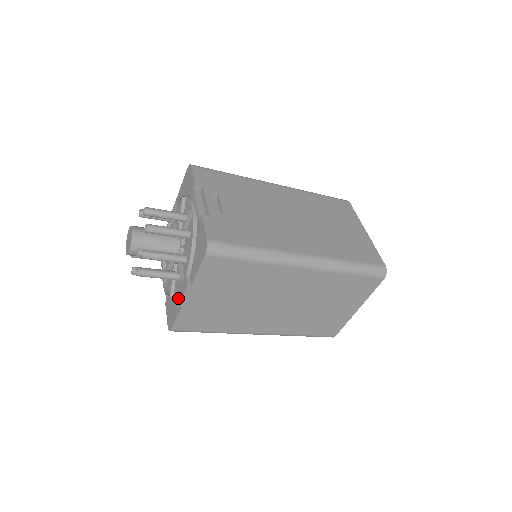
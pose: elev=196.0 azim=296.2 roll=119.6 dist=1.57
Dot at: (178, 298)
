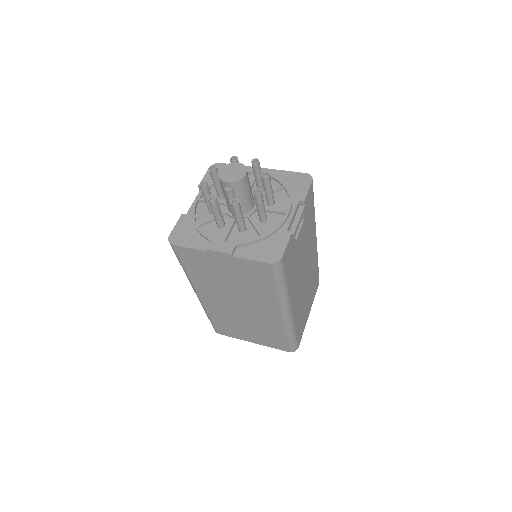
Dot at: (210, 244)
